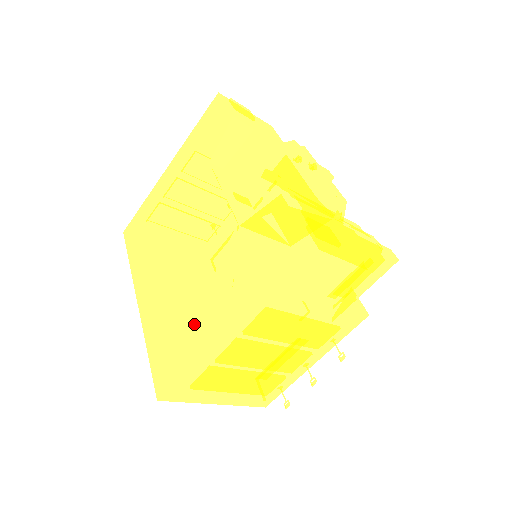
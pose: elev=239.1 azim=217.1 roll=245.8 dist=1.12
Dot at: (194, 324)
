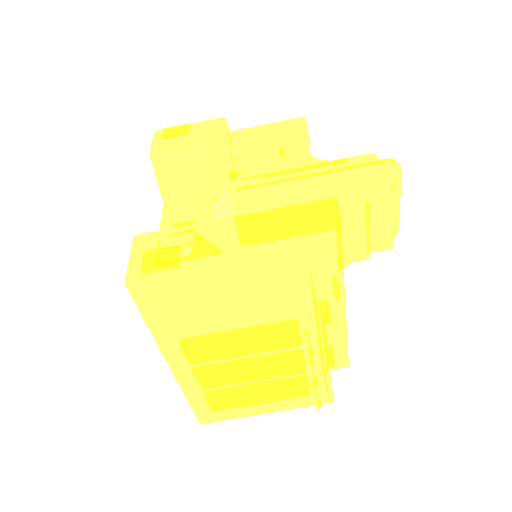
Dot at: occluded
